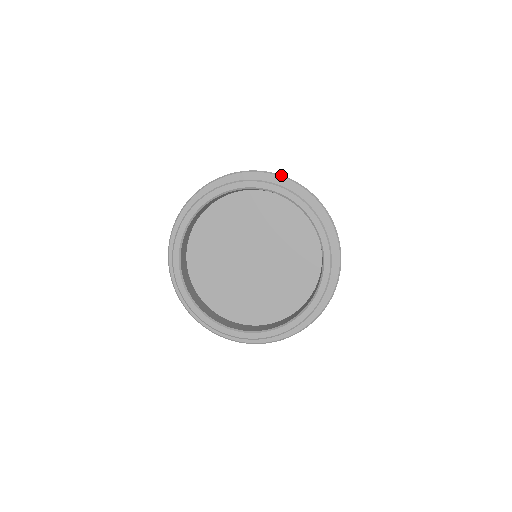
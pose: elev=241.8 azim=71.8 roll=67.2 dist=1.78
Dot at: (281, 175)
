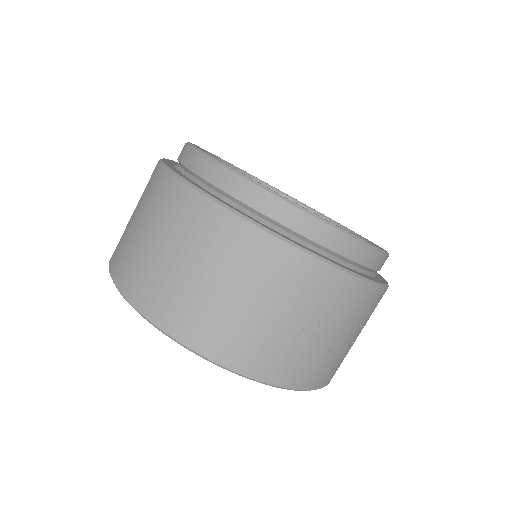
Dot at: occluded
